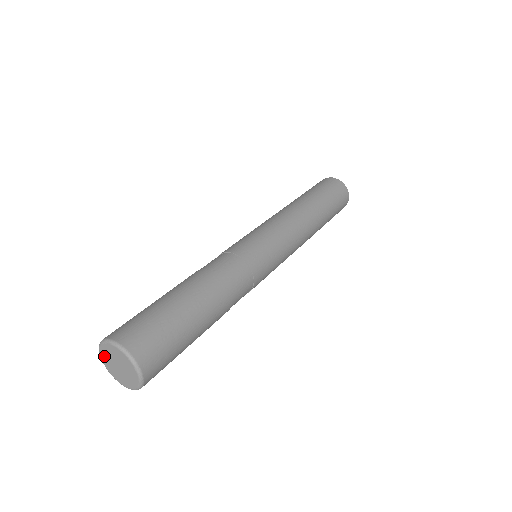
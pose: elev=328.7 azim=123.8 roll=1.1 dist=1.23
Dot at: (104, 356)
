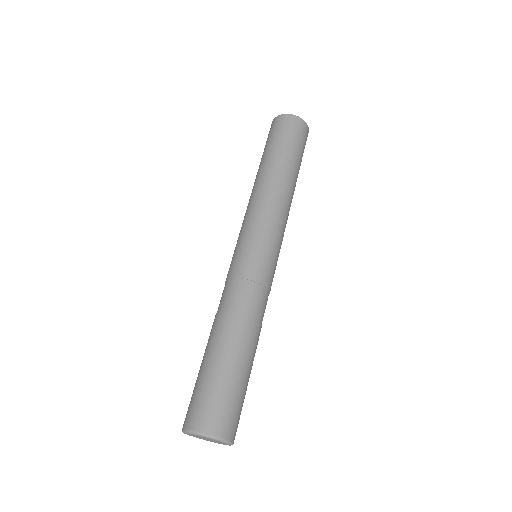
Dot at: (190, 435)
